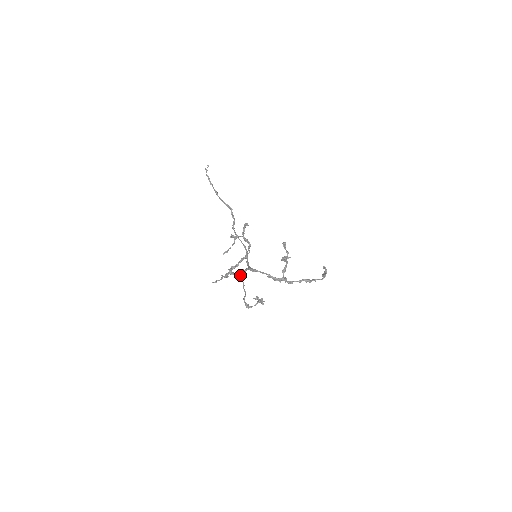
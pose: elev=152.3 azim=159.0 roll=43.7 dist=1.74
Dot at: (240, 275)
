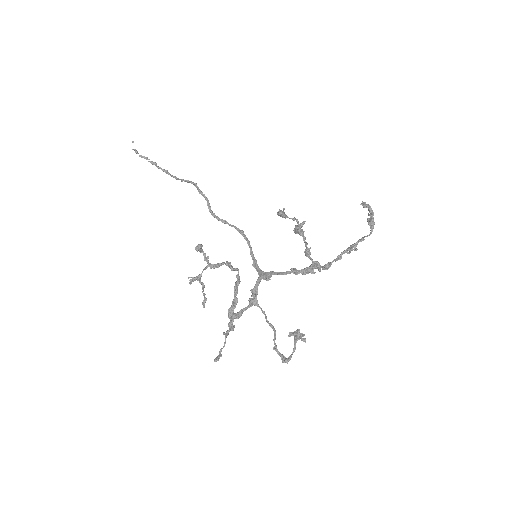
Dot at: (252, 303)
